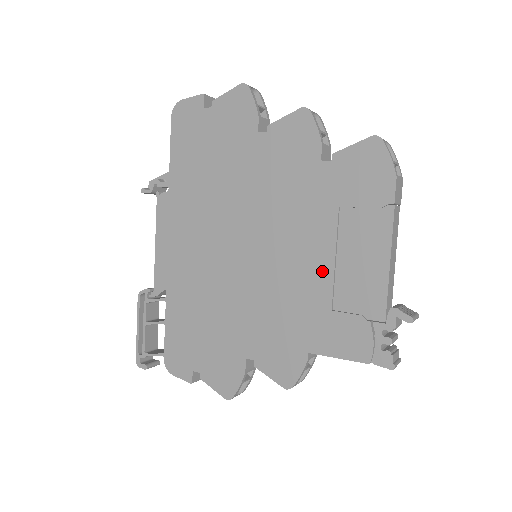
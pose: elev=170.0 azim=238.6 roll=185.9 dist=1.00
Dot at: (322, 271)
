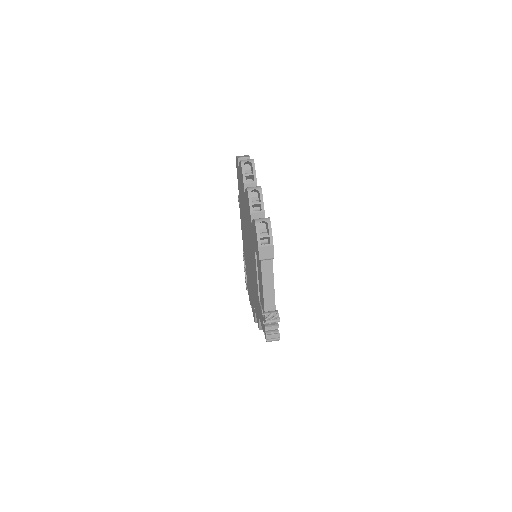
Dot at: (256, 279)
